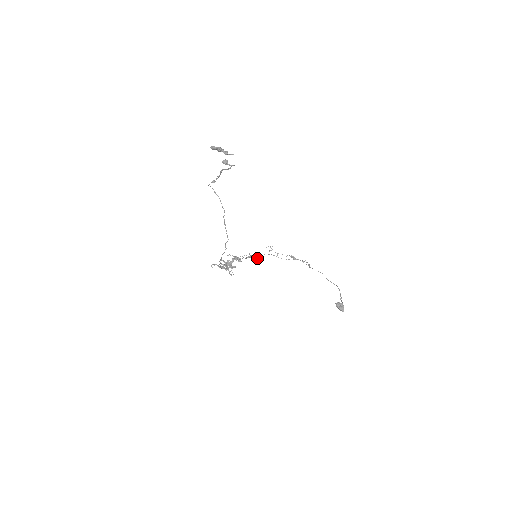
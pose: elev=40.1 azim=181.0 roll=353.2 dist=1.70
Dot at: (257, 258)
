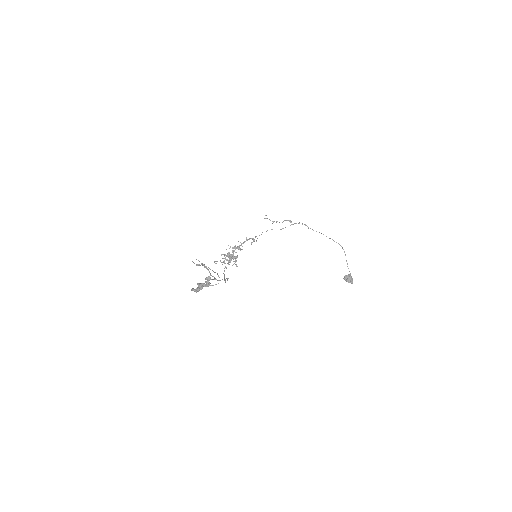
Dot at: occluded
